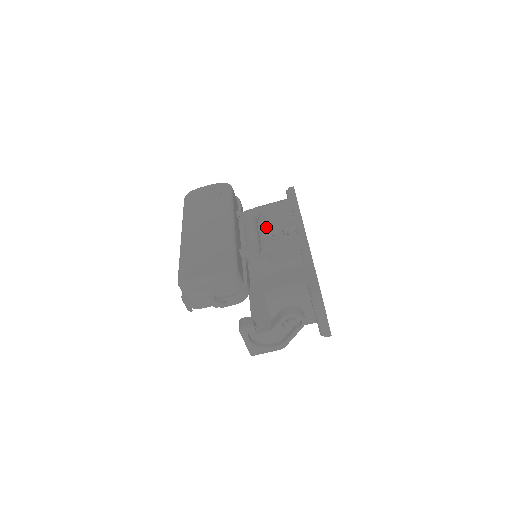
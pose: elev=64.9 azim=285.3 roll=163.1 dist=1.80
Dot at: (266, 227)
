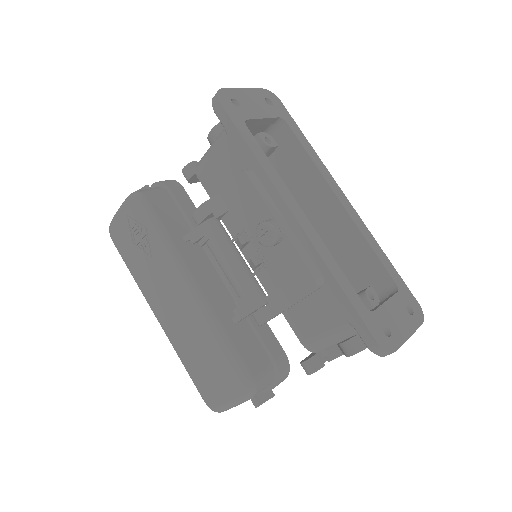
Dot at: (237, 240)
